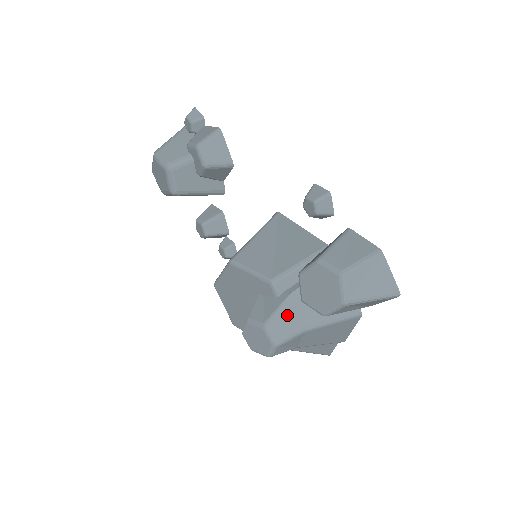
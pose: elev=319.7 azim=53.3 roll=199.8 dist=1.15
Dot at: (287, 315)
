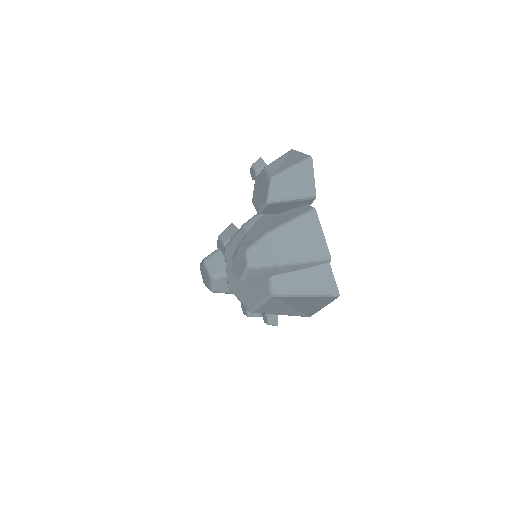
Dot at: (254, 232)
